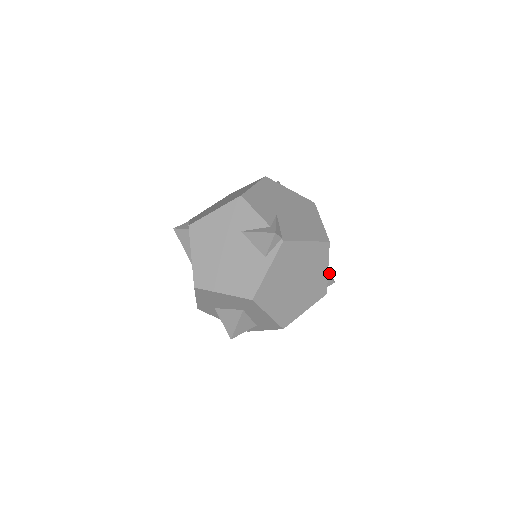
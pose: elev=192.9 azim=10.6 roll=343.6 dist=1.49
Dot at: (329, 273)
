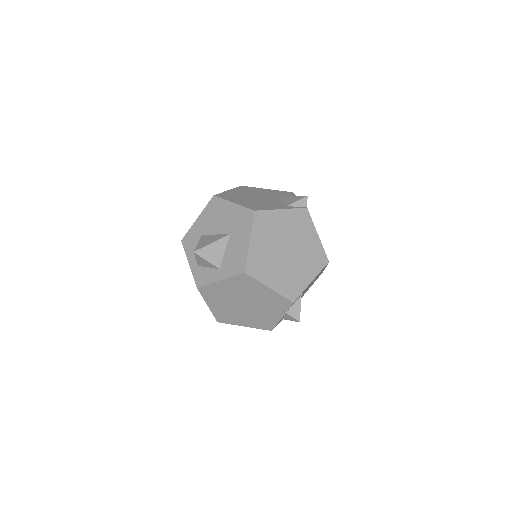
Dot at: occluded
